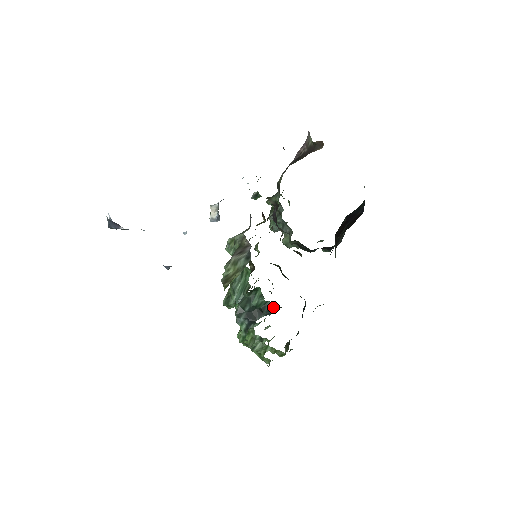
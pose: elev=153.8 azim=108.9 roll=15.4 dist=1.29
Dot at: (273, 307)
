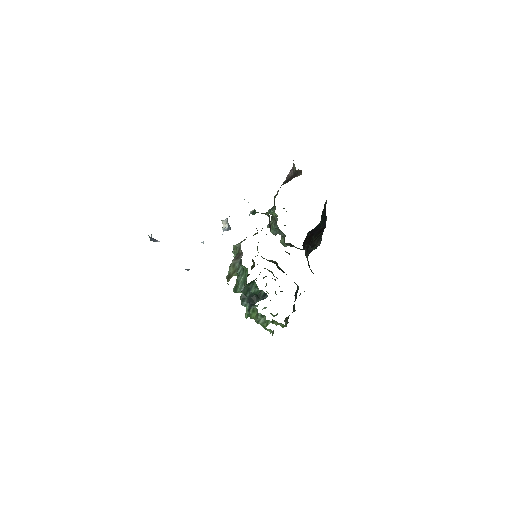
Dot at: (266, 294)
